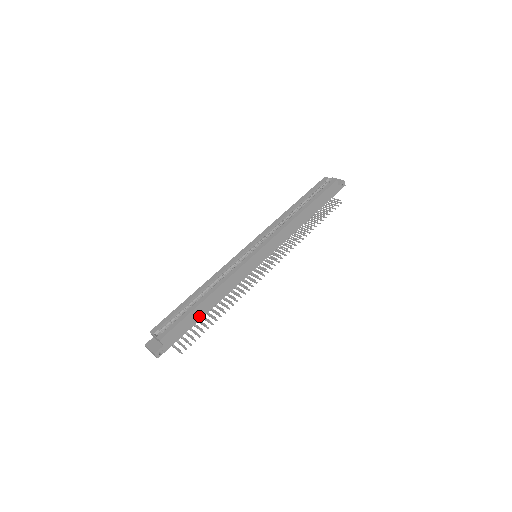
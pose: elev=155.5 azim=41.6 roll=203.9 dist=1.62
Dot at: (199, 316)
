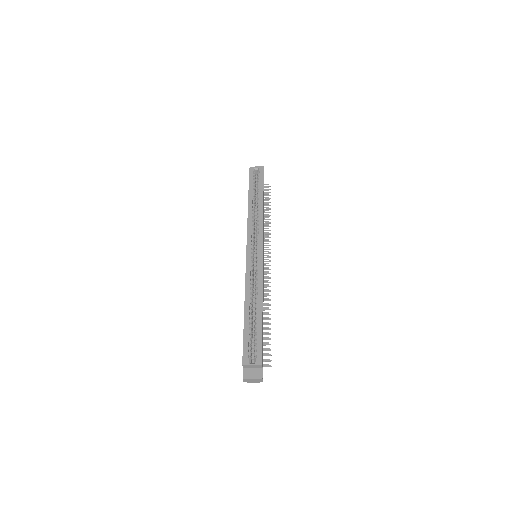
Dot at: occluded
